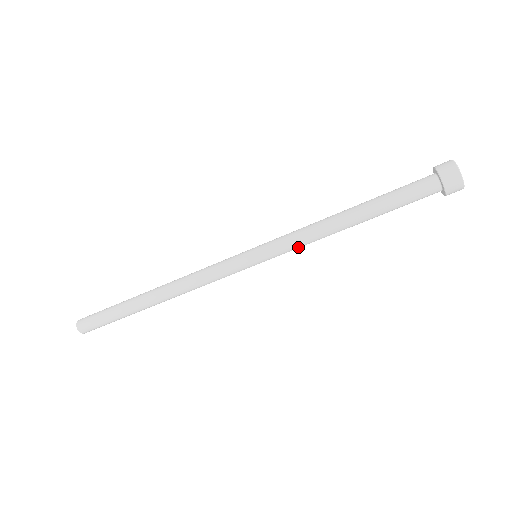
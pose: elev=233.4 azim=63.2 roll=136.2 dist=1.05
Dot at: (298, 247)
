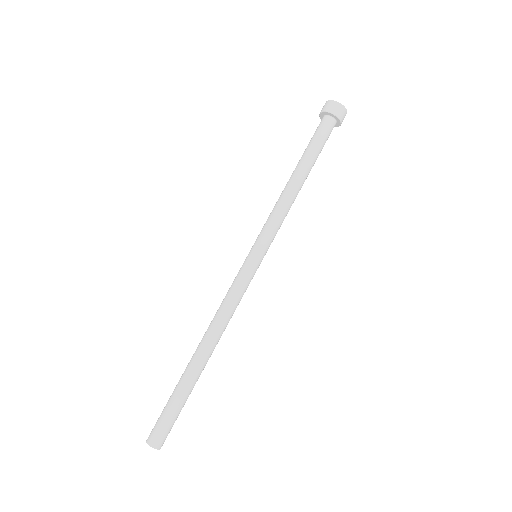
Dot at: (280, 224)
